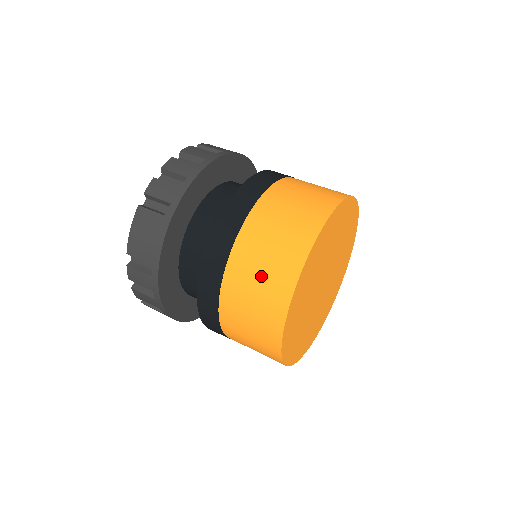
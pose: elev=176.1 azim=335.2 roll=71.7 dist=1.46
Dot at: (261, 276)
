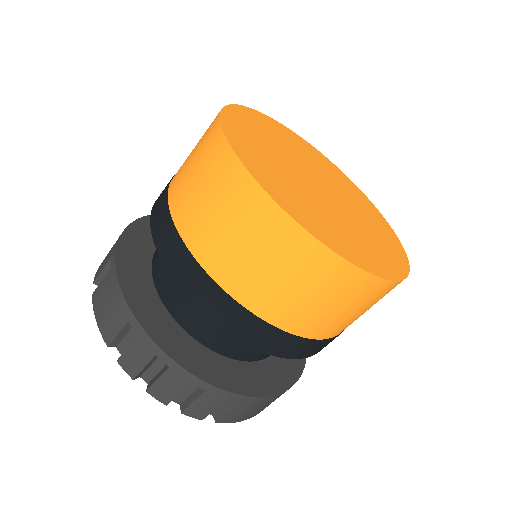
Dot at: (202, 185)
